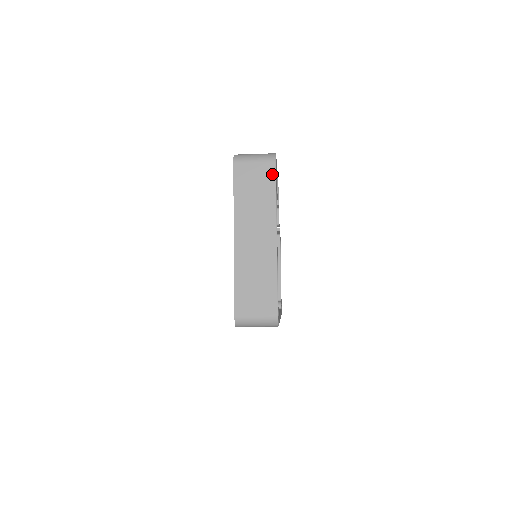
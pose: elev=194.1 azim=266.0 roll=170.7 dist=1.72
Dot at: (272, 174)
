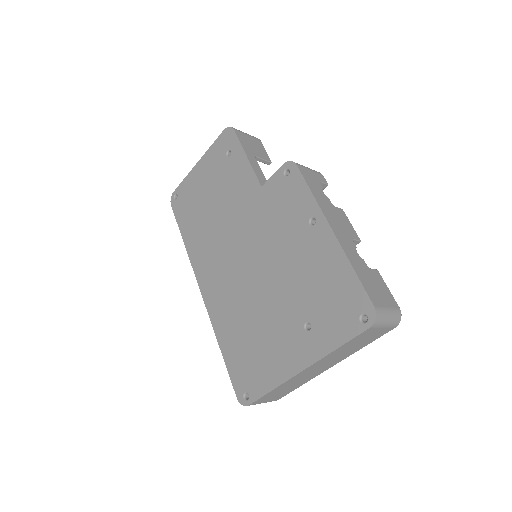
Dot at: (382, 335)
